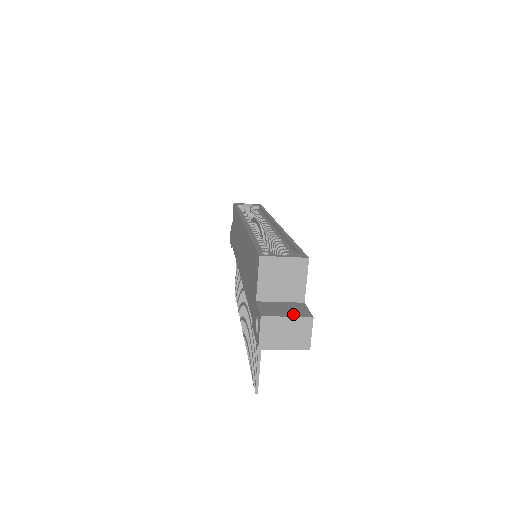
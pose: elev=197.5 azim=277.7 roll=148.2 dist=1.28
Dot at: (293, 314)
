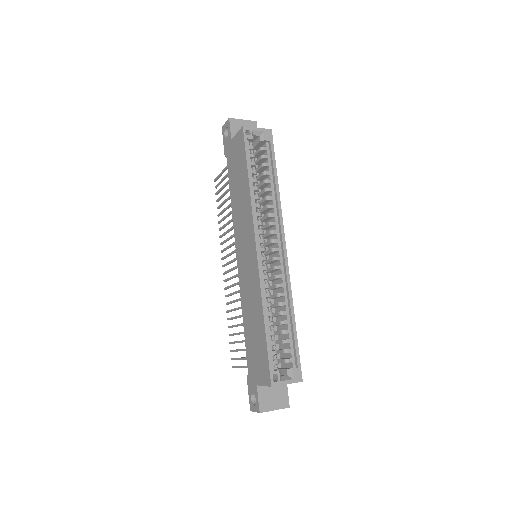
Dot at: (279, 405)
